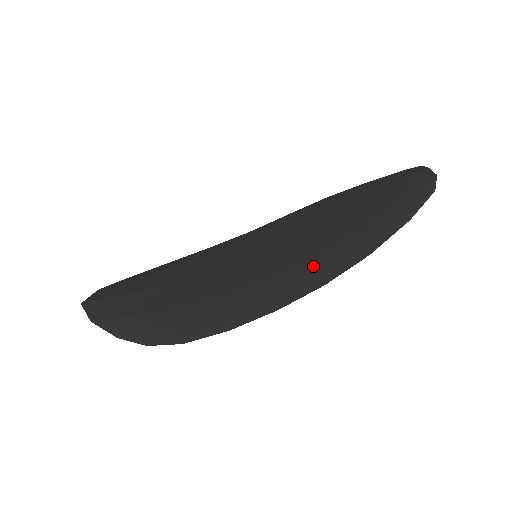
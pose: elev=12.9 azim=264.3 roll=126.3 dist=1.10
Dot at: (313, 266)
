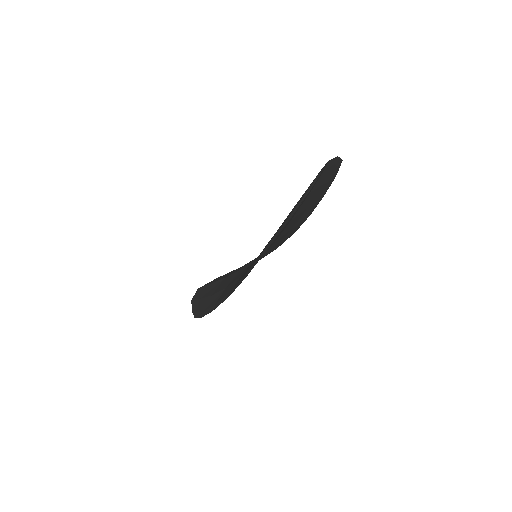
Dot at: occluded
